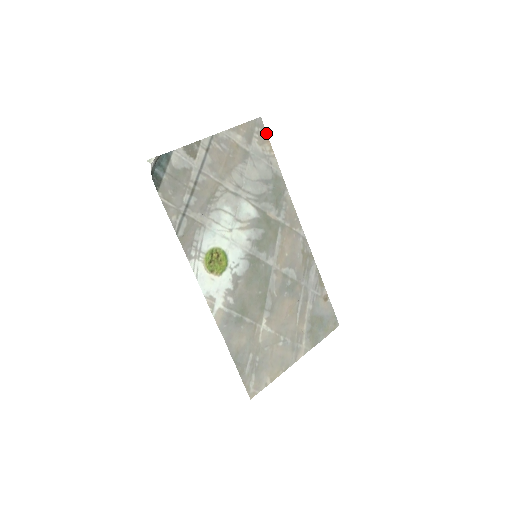
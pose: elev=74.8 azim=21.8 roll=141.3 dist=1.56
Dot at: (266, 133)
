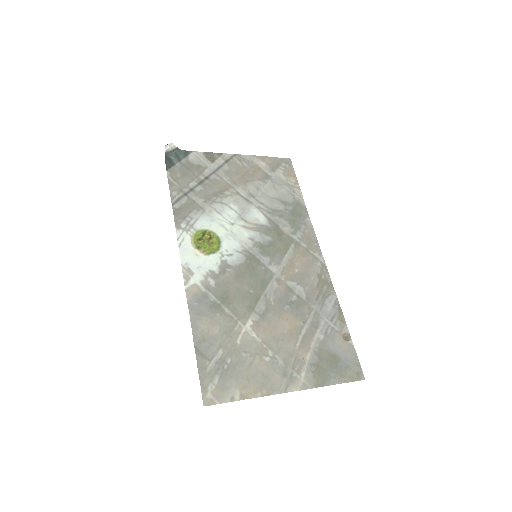
Dot at: occluded
